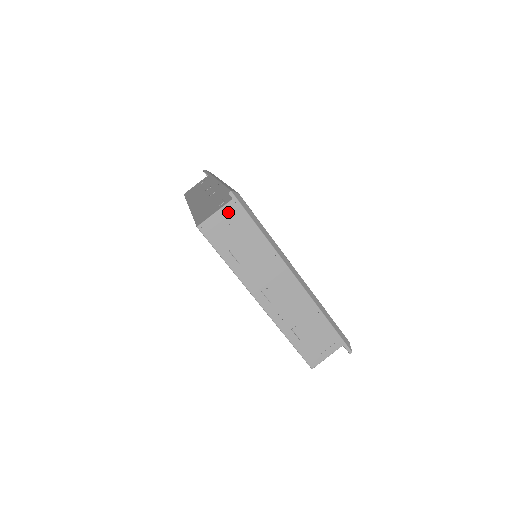
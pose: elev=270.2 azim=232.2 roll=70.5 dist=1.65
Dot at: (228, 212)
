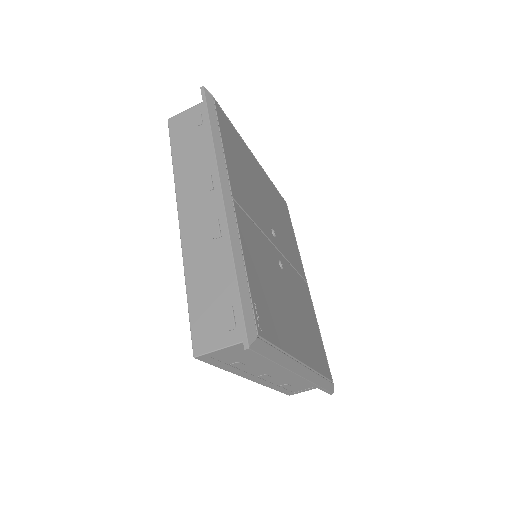
Dot at: (238, 347)
